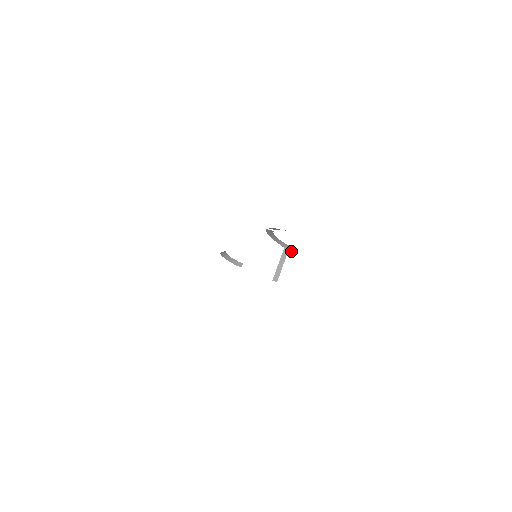
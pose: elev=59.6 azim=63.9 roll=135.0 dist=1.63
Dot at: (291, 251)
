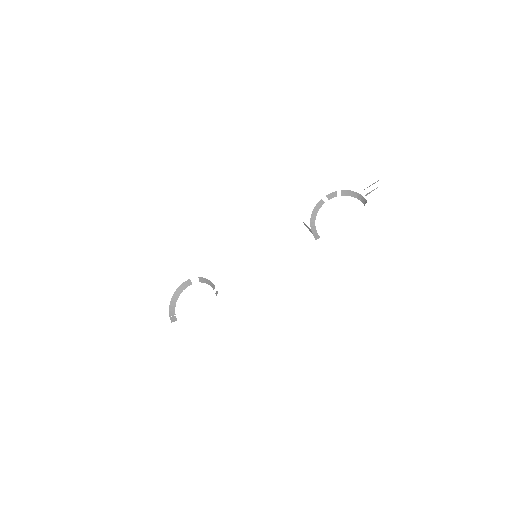
Dot at: (314, 236)
